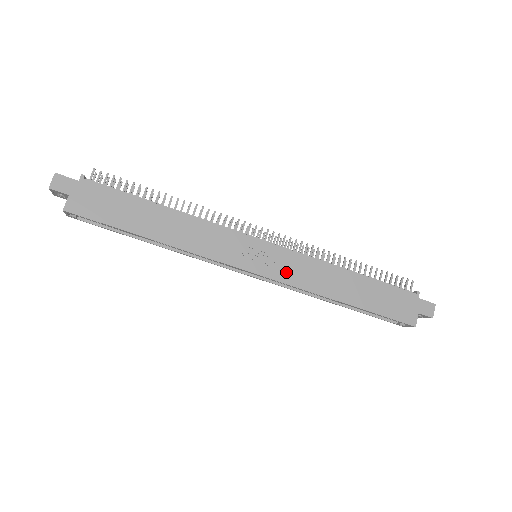
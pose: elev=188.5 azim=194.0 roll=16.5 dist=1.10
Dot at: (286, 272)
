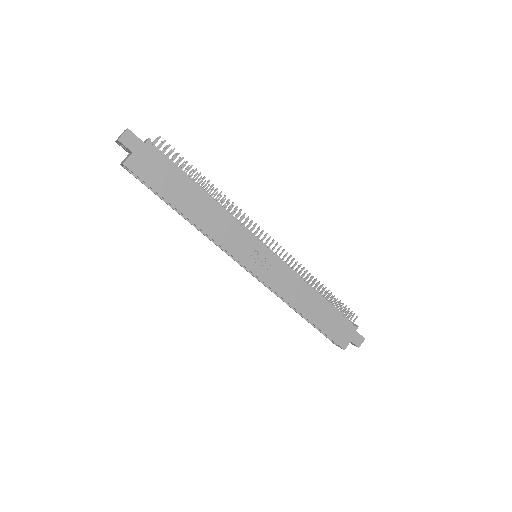
Dot at: (274, 278)
